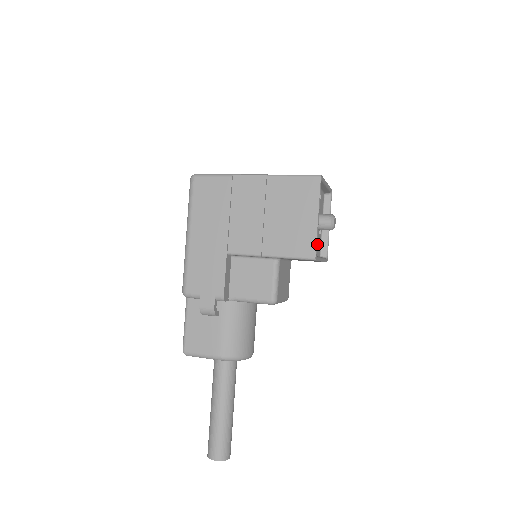
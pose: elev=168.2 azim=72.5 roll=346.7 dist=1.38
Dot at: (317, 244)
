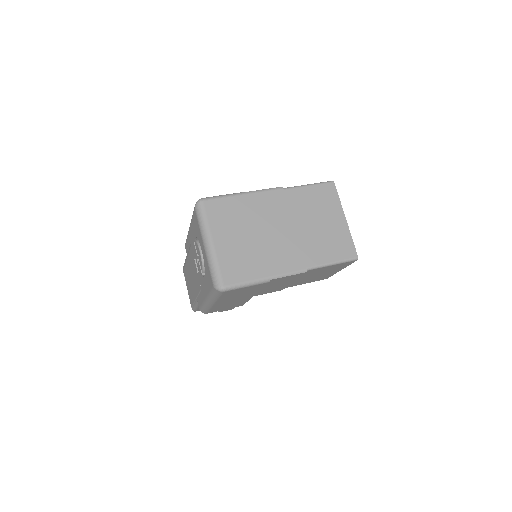
Dot at: occluded
